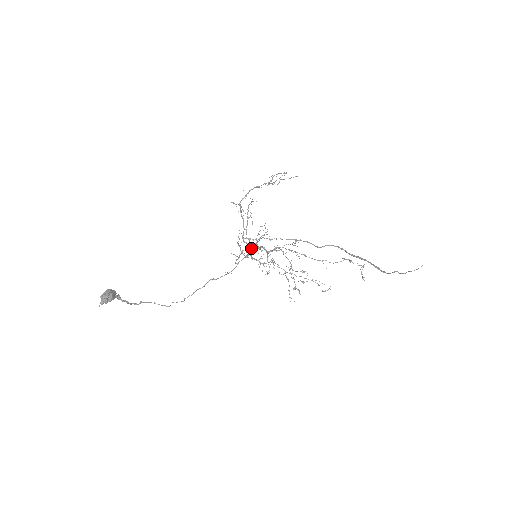
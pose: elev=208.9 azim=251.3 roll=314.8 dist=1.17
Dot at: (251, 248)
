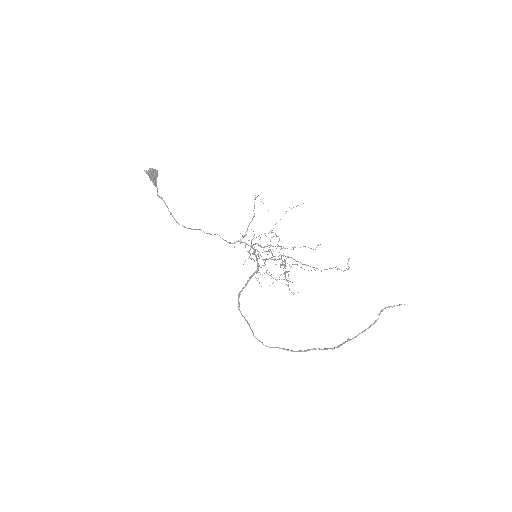
Dot at: (254, 250)
